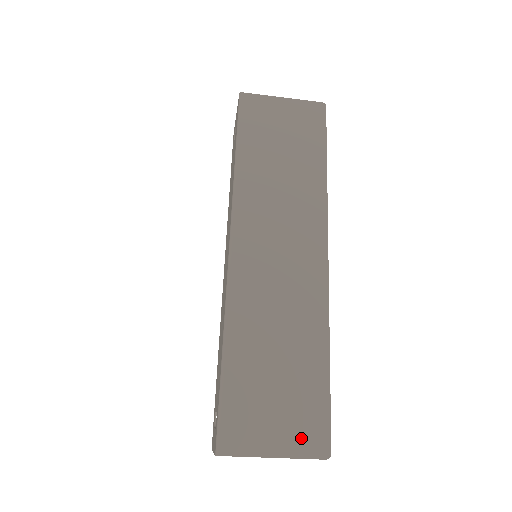
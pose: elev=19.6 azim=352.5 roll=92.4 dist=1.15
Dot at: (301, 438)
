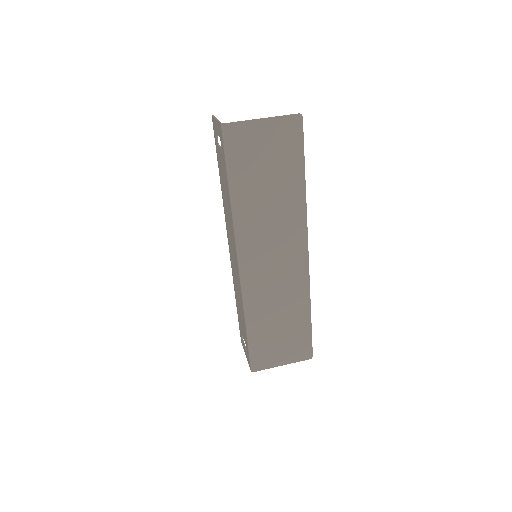
Dot at: (296, 354)
